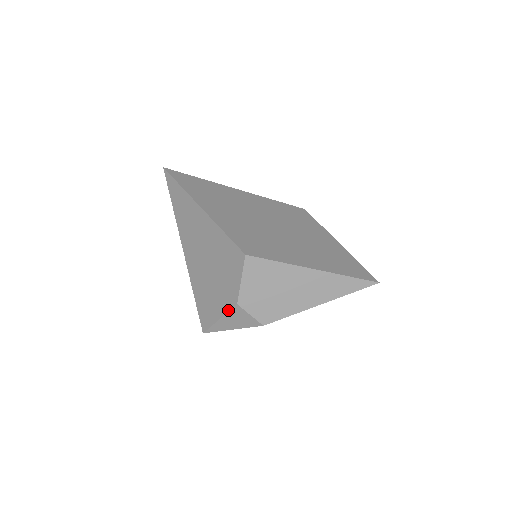
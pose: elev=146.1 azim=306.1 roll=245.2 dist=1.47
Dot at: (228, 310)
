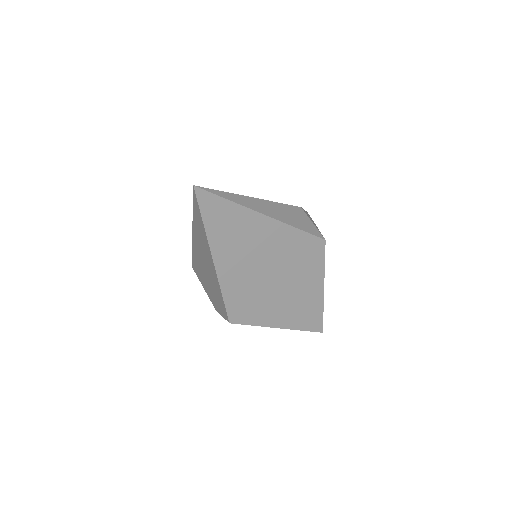
Dot at: (210, 299)
